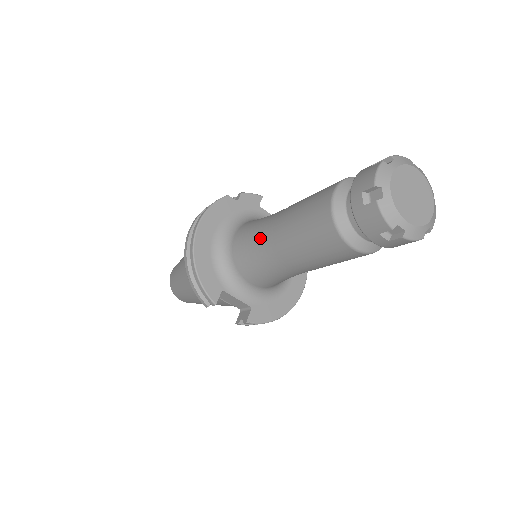
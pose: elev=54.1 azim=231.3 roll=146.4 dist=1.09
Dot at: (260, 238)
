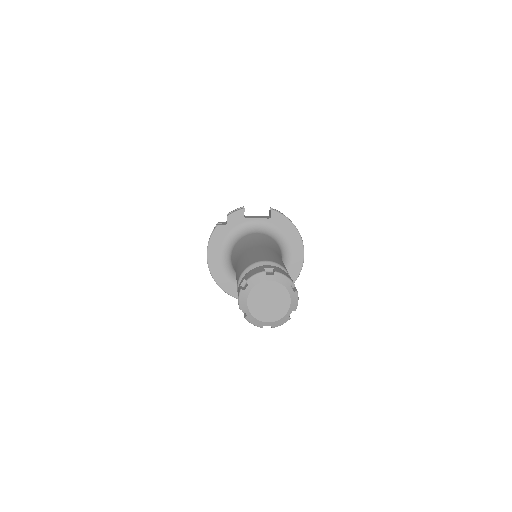
Dot at: occluded
